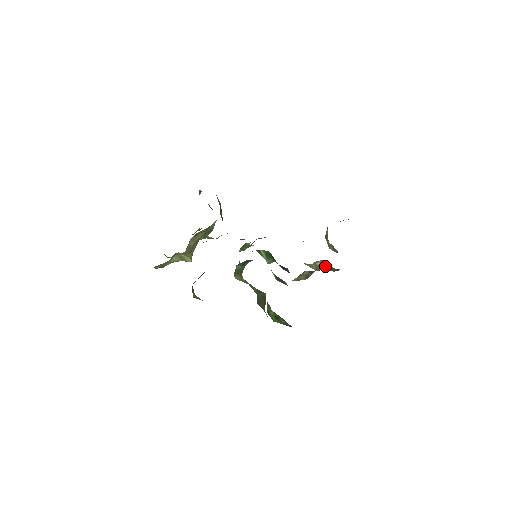
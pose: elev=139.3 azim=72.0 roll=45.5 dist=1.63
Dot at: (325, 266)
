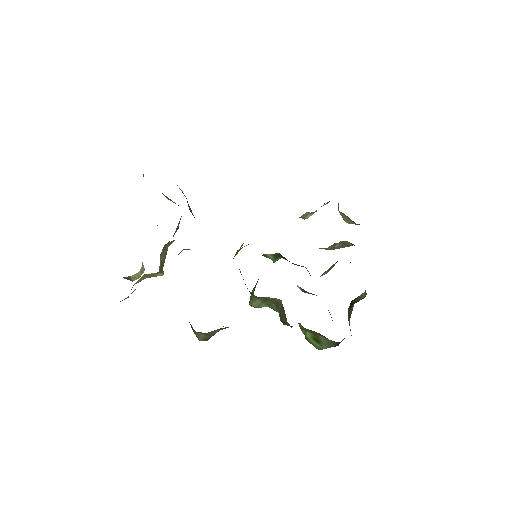
Dot at: (344, 245)
